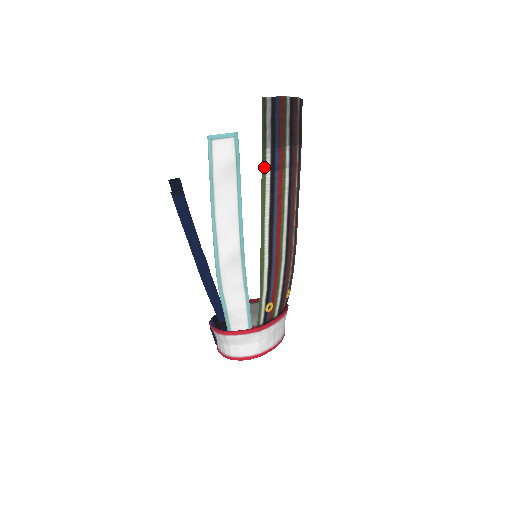
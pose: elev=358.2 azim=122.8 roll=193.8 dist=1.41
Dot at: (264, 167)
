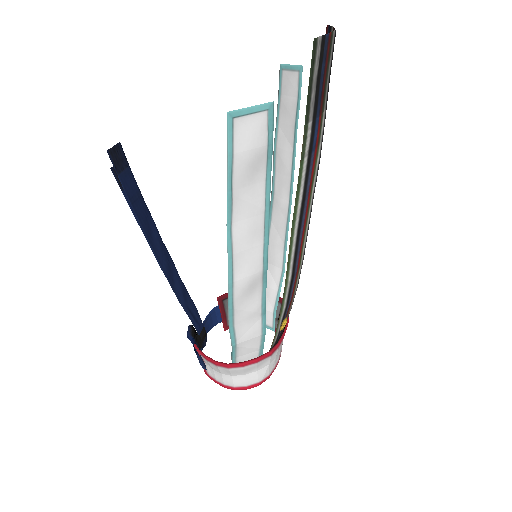
Dot at: (303, 152)
